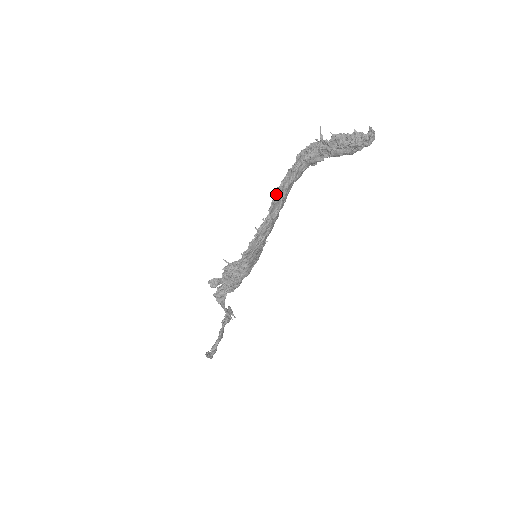
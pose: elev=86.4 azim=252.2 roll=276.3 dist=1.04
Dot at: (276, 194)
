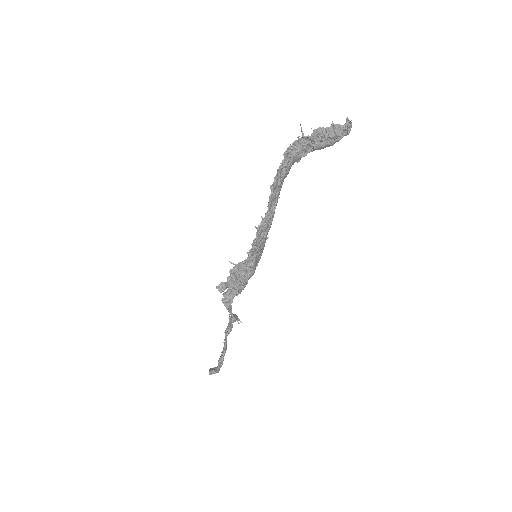
Dot at: (272, 191)
